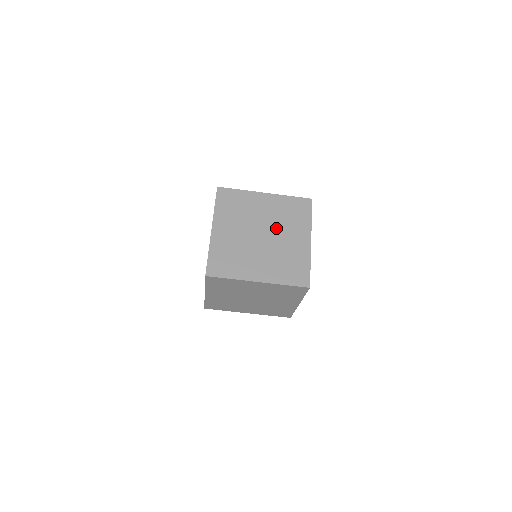
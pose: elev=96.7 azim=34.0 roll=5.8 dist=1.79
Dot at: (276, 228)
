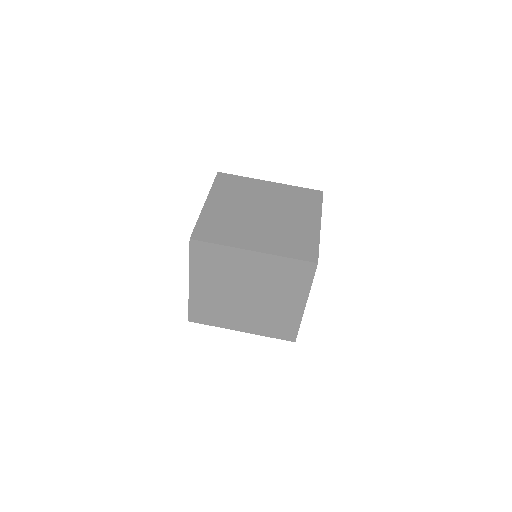
Dot at: (264, 290)
